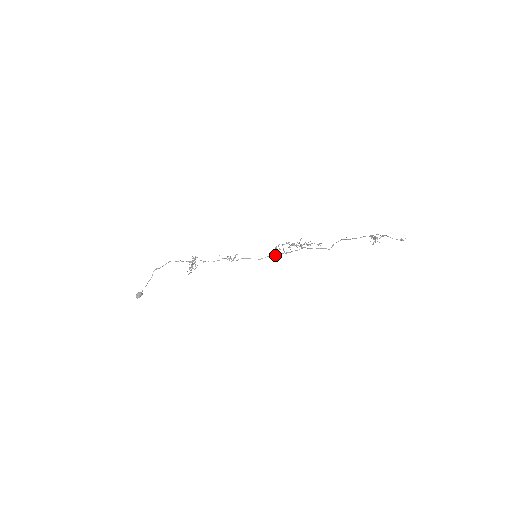
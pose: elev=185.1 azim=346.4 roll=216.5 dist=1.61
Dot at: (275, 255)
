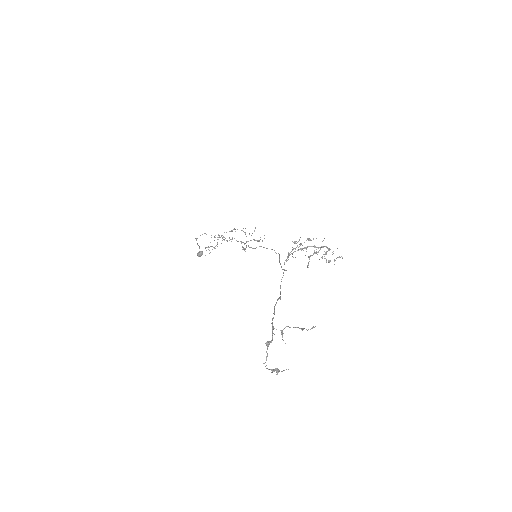
Dot at: (279, 259)
